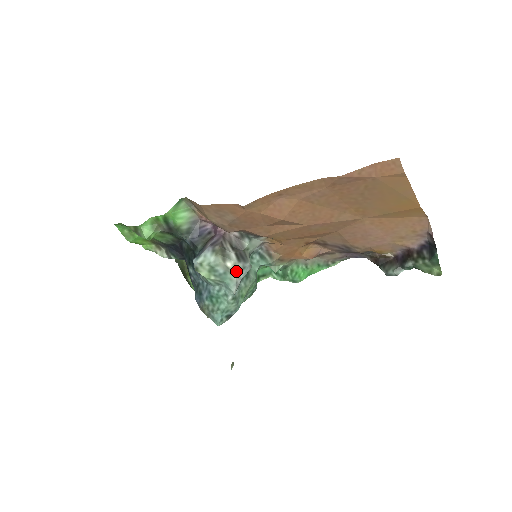
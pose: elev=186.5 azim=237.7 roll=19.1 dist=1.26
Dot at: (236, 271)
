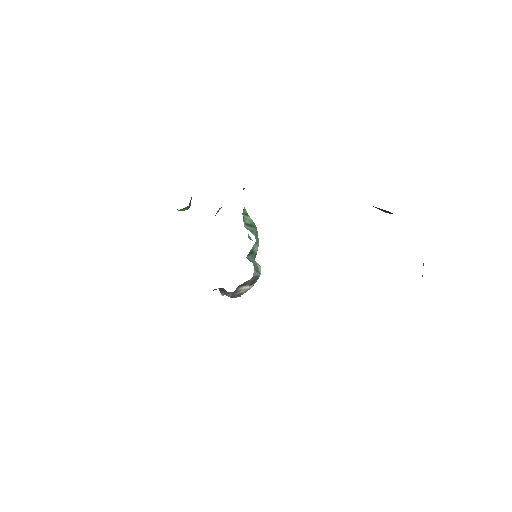
Dot at: occluded
